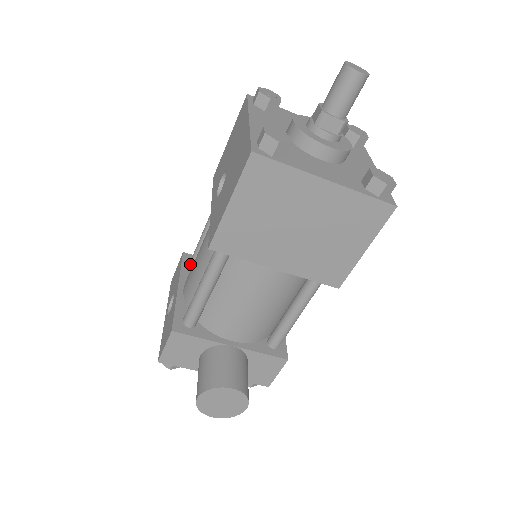
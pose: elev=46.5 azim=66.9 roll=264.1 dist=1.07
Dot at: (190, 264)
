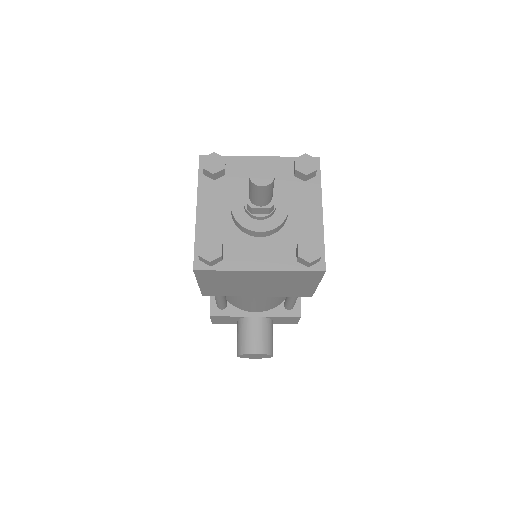
Dot at: occluded
